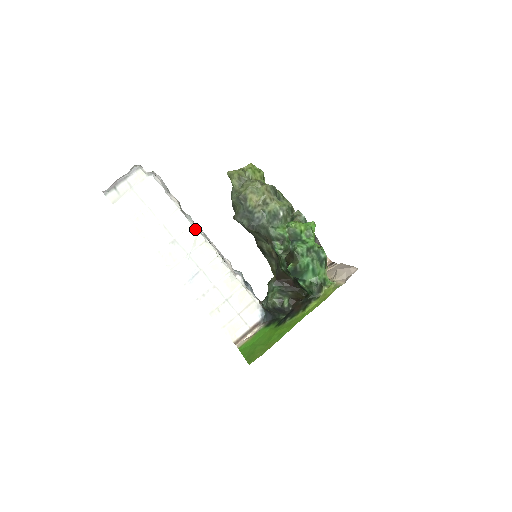
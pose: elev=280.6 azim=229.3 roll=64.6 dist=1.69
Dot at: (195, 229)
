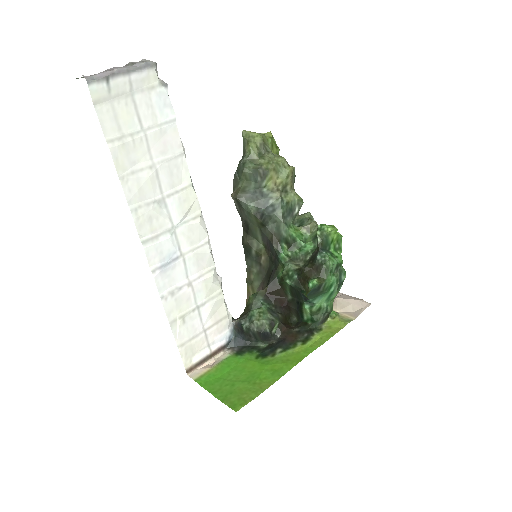
Dot at: (195, 193)
